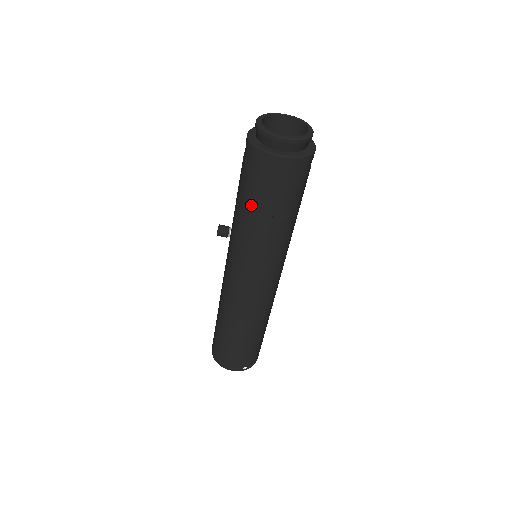
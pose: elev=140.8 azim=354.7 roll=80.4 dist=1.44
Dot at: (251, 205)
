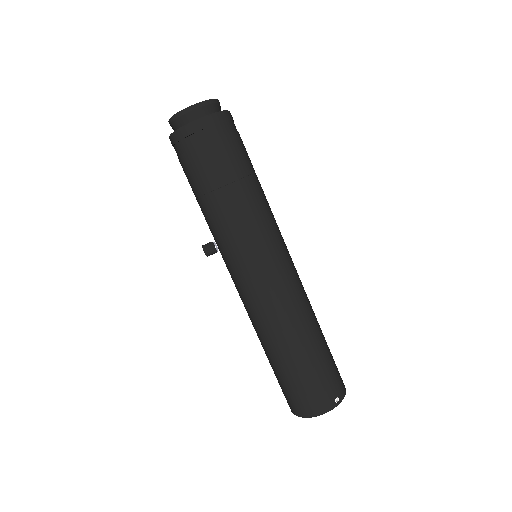
Dot at: (208, 186)
